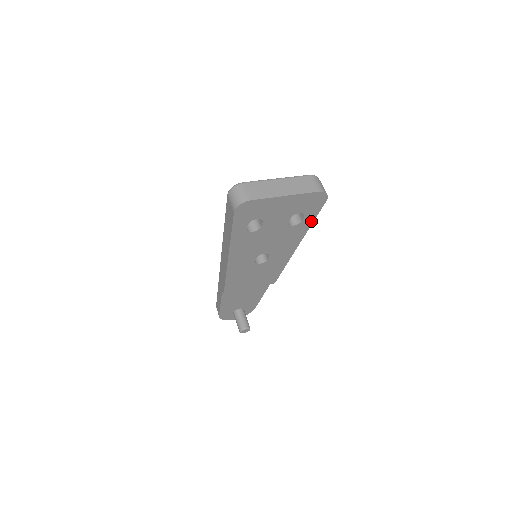
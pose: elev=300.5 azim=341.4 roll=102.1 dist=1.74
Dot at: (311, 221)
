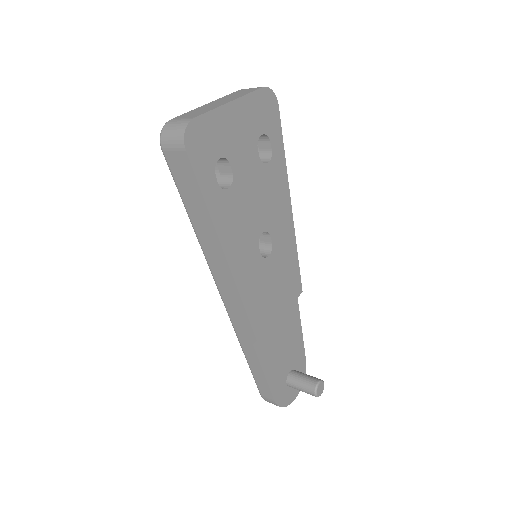
Dot at: (281, 150)
